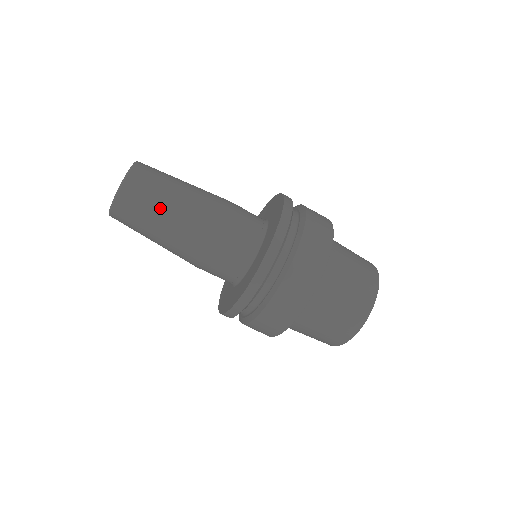
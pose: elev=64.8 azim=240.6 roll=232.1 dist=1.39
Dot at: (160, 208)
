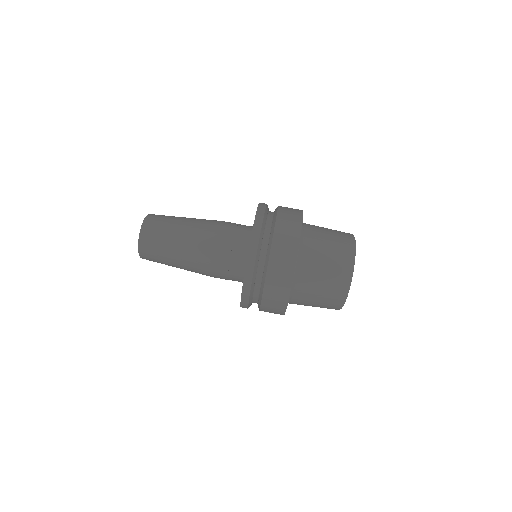
Dot at: (169, 247)
